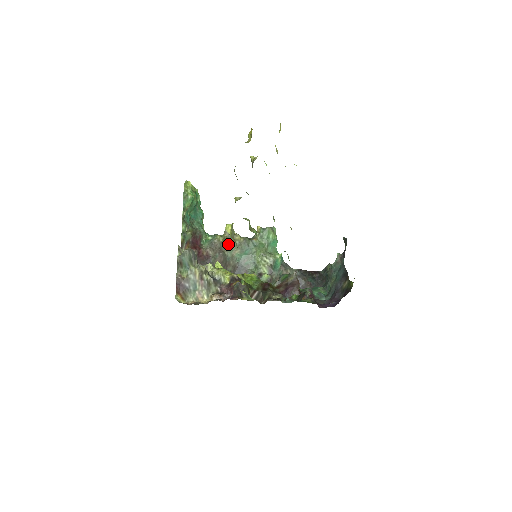
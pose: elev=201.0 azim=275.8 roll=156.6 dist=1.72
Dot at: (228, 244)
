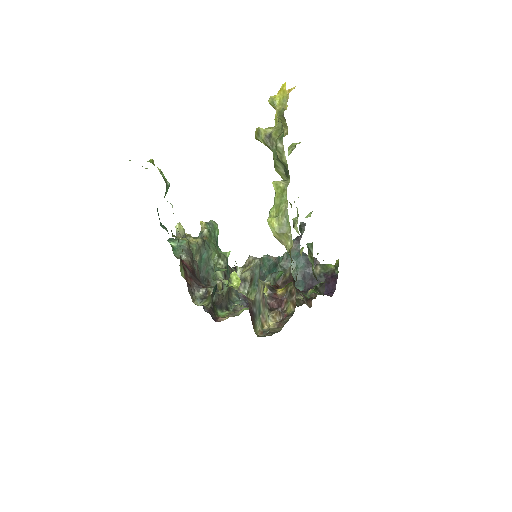
Dot at: occluded
